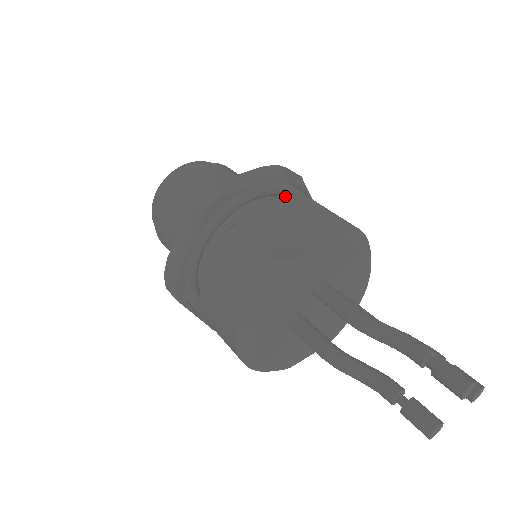
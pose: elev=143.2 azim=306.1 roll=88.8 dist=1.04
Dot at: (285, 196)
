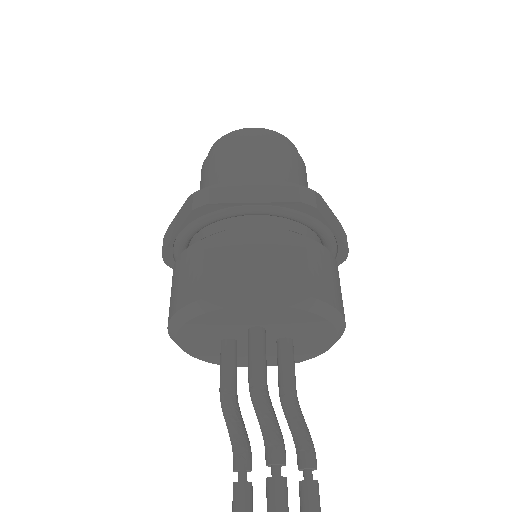
Dot at: (293, 220)
